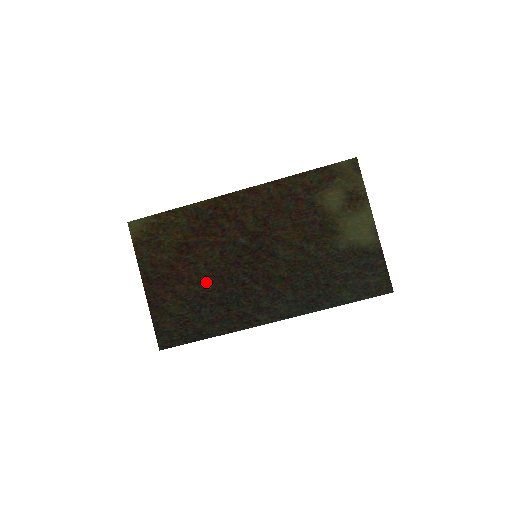
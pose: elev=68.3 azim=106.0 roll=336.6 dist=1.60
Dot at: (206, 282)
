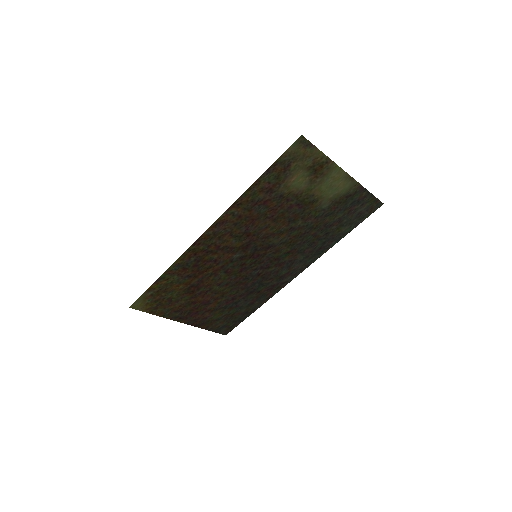
Dot at: (228, 292)
